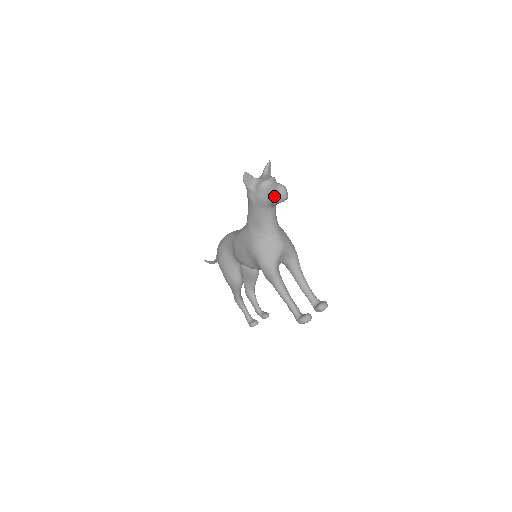
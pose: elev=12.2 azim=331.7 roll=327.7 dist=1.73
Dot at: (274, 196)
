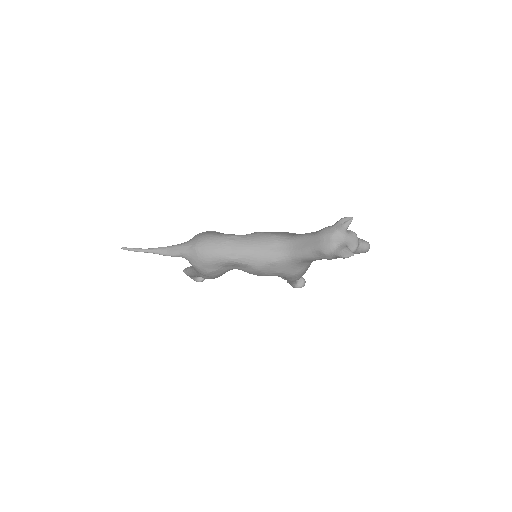
Dot at: occluded
